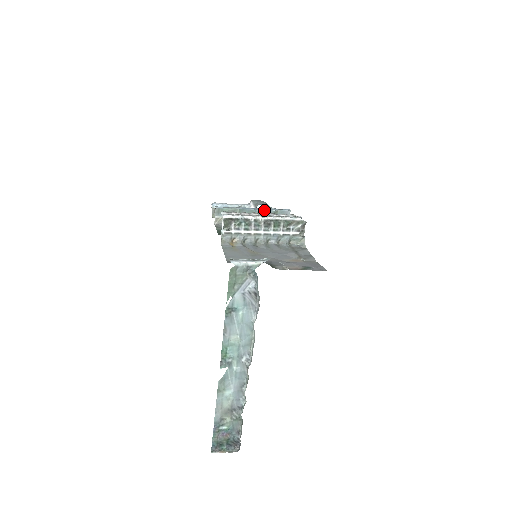
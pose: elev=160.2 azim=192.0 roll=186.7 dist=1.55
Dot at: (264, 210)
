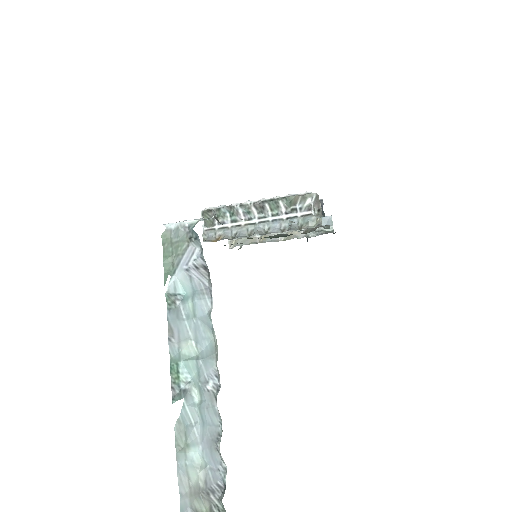
Dot at: occluded
